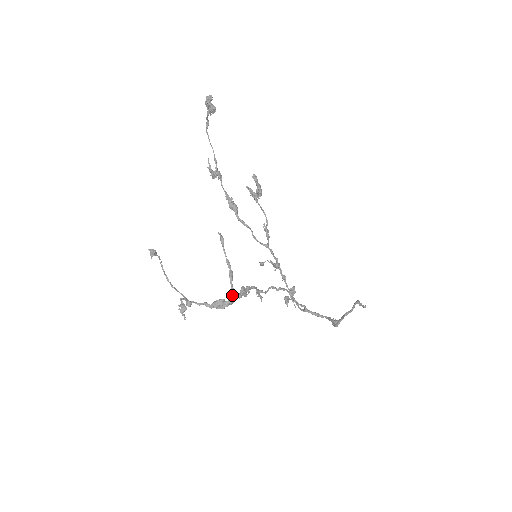
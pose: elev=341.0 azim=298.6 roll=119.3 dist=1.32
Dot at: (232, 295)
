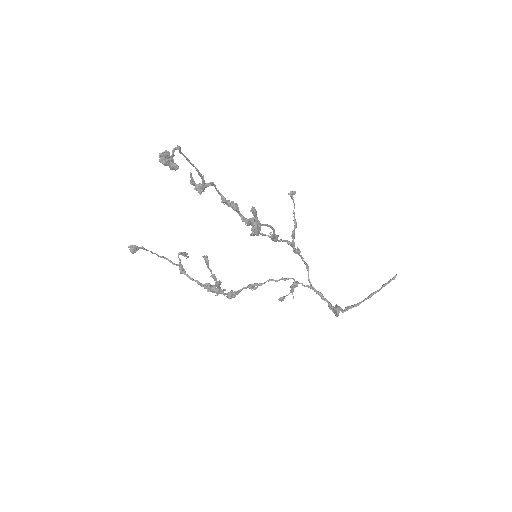
Dot at: (220, 292)
